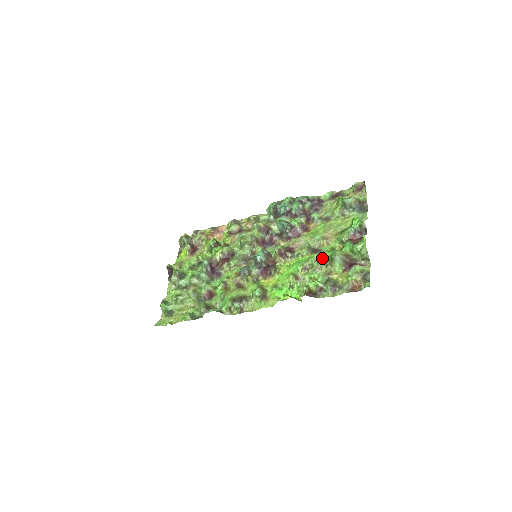
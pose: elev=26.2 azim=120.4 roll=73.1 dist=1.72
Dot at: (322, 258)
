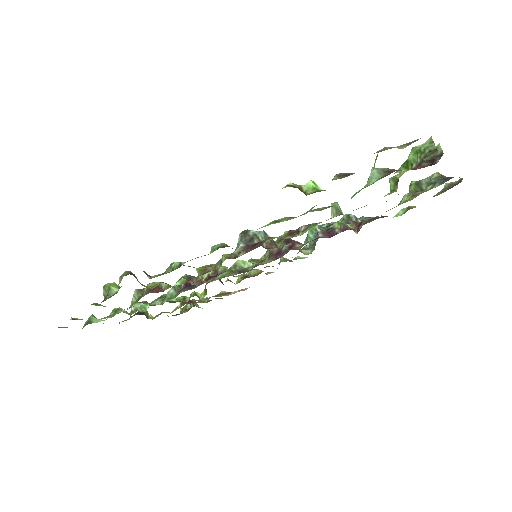
Dot at: (351, 197)
